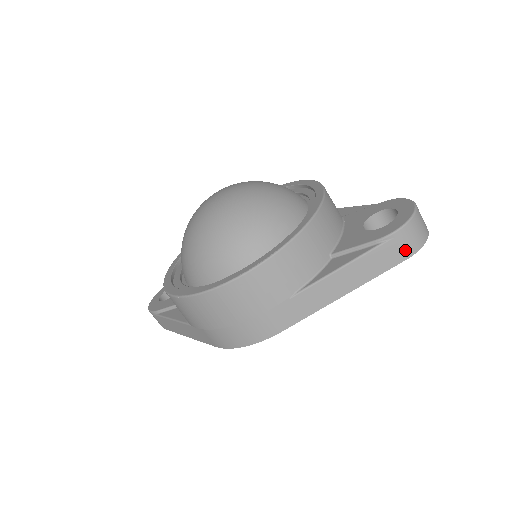
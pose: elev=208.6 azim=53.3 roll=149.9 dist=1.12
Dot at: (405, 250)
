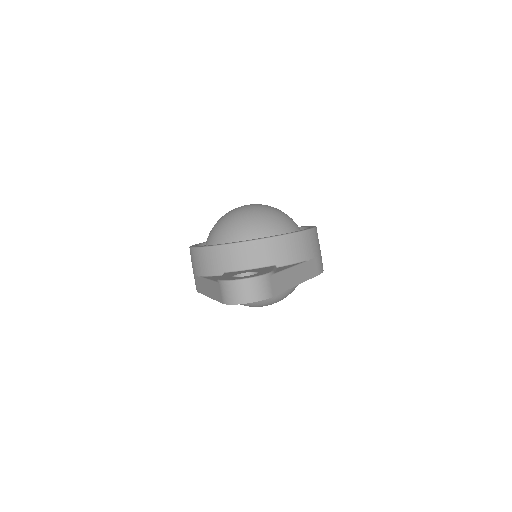
Dot at: (222, 297)
